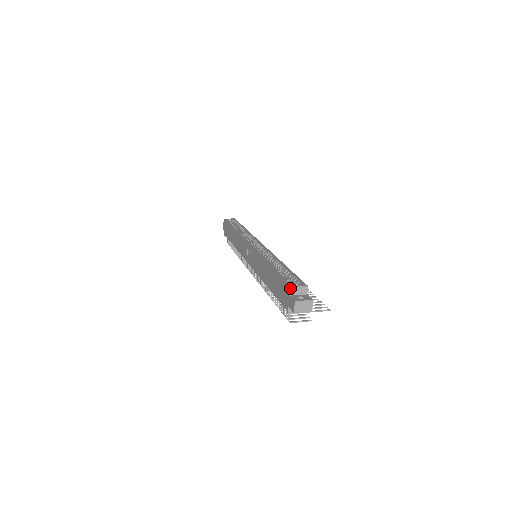
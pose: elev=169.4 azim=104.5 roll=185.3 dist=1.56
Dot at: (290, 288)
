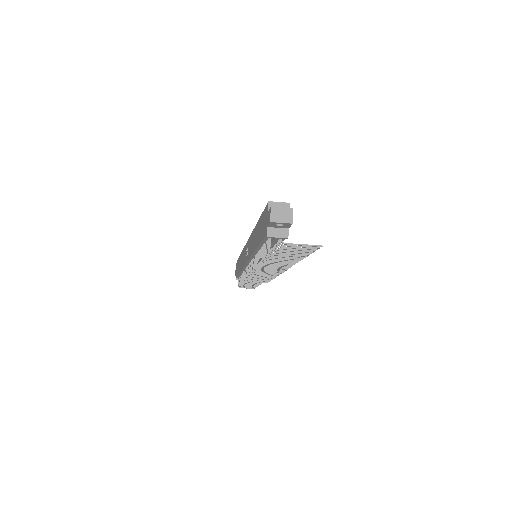
Dot at: (268, 202)
